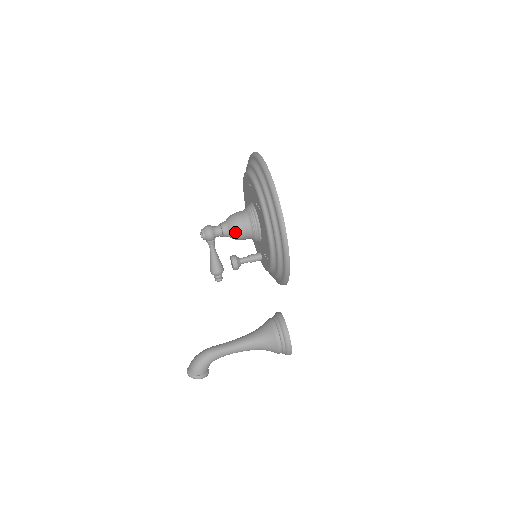
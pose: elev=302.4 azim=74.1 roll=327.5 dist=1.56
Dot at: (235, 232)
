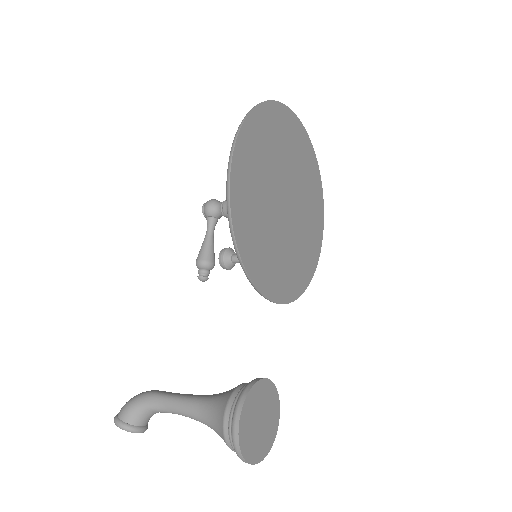
Dot at: occluded
